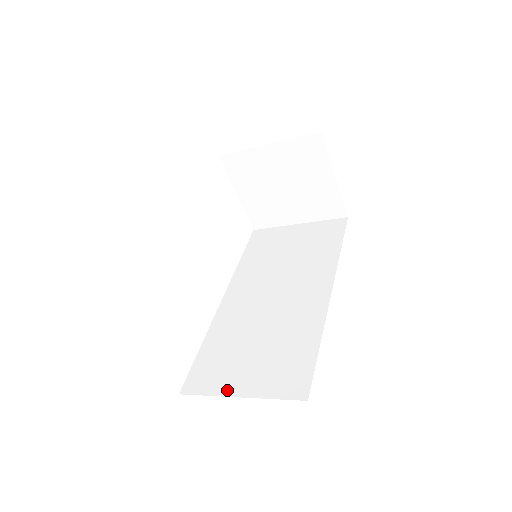
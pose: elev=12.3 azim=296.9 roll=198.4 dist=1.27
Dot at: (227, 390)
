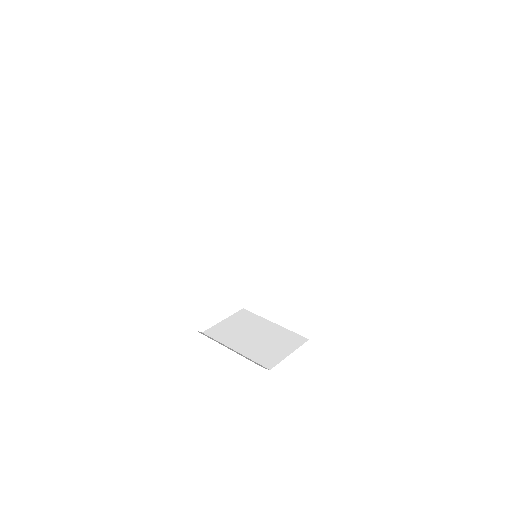
Dot at: (267, 316)
